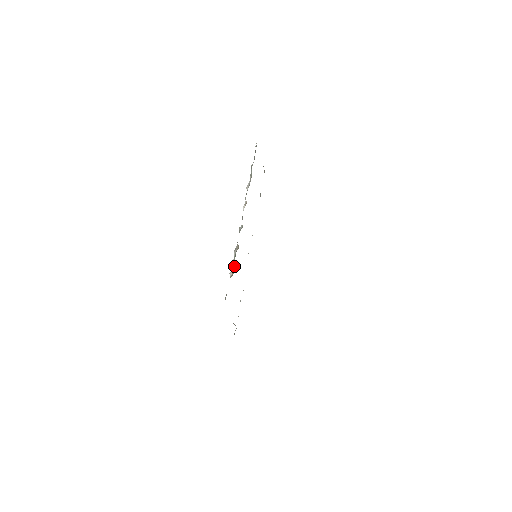
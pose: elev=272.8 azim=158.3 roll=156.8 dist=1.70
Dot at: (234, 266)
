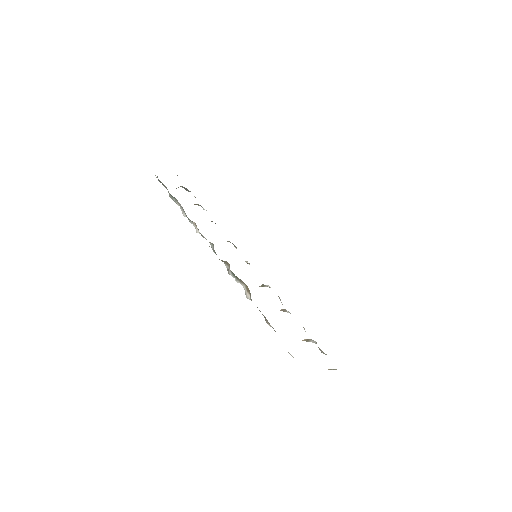
Dot at: (243, 284)
